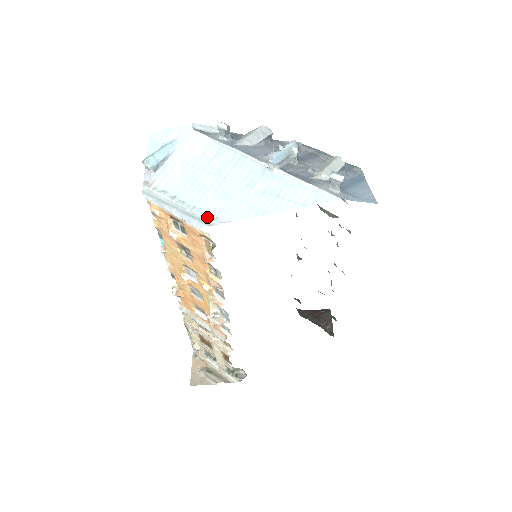
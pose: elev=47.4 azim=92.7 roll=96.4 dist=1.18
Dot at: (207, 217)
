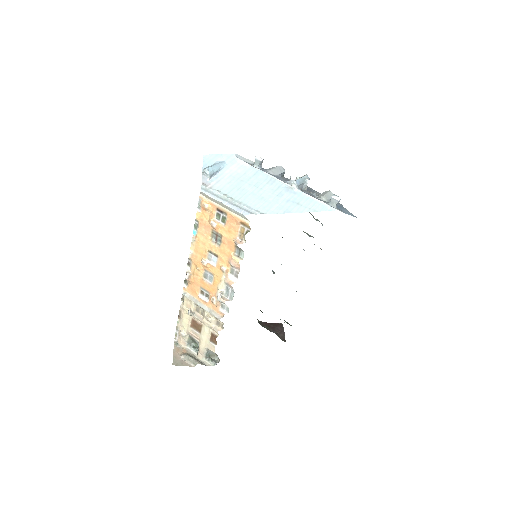
Dot at: (251, 209)
